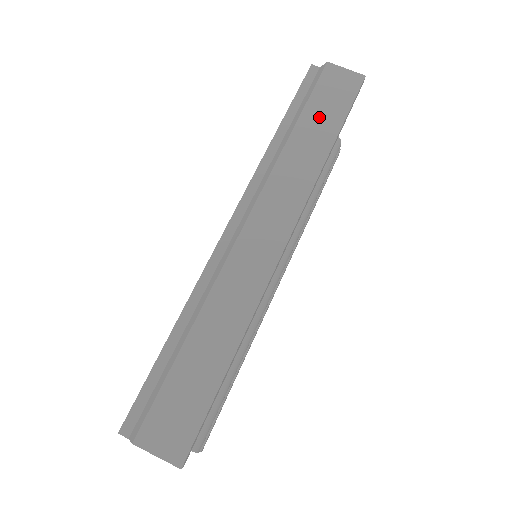
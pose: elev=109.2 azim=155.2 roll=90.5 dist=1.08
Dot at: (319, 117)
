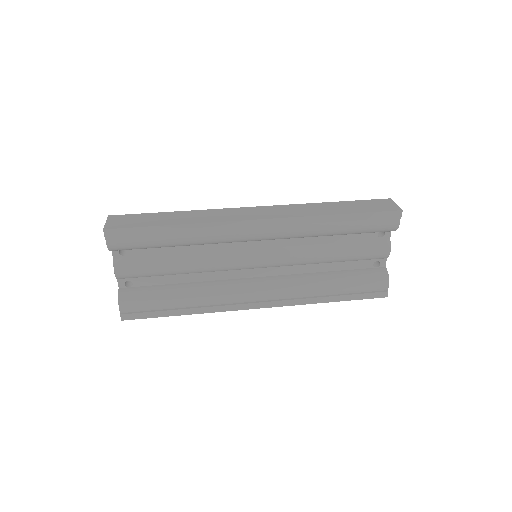
Dot at: (350, 206)
